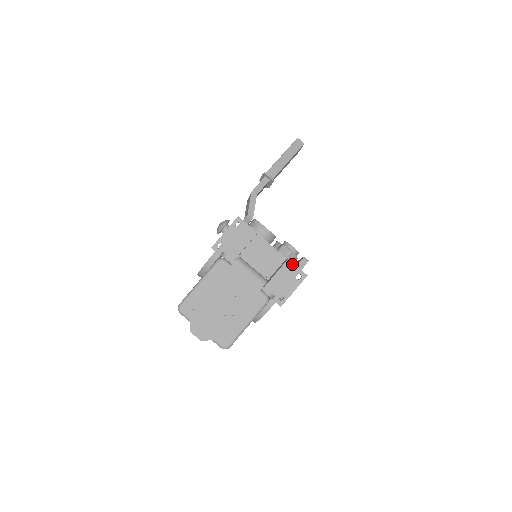
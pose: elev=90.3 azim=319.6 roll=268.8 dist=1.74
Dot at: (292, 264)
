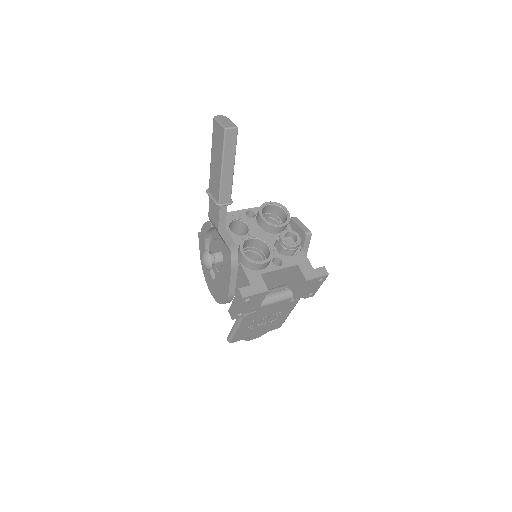
Dot at: (312, 280)
